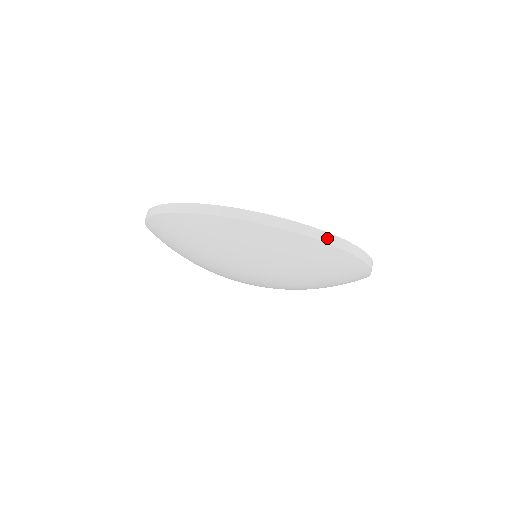
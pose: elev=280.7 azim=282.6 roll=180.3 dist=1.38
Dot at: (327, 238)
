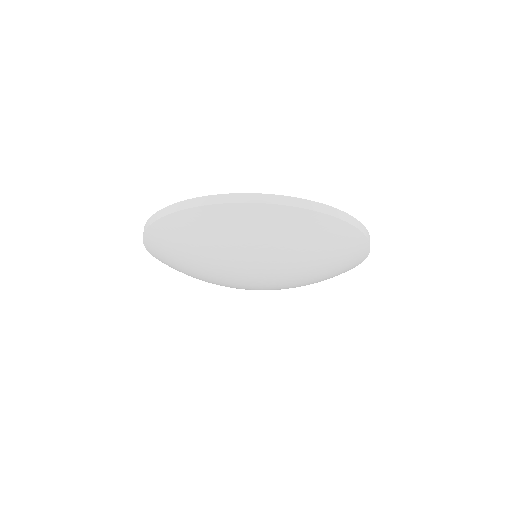
Dot at: (332, 212)
